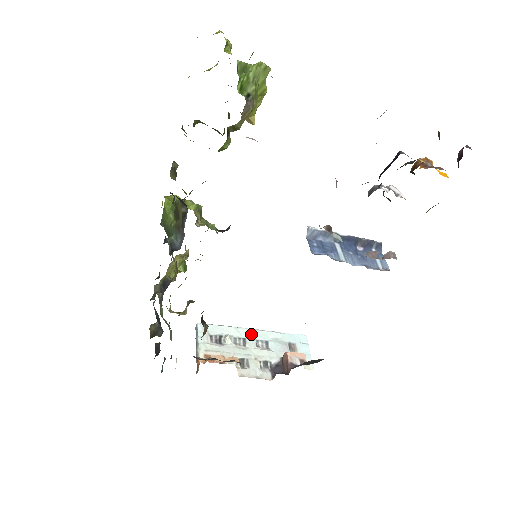
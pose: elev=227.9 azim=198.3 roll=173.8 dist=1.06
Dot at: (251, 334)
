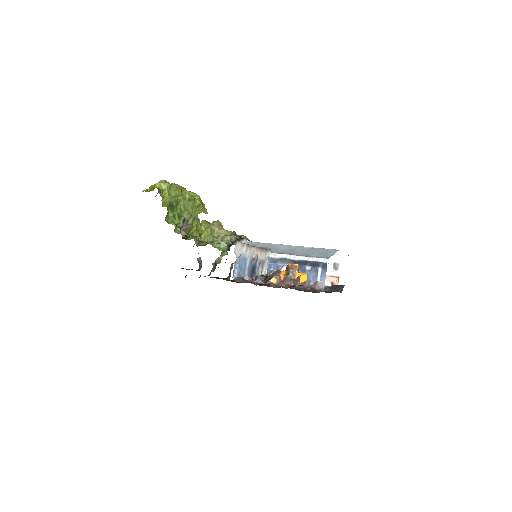
Dot at: occluded
